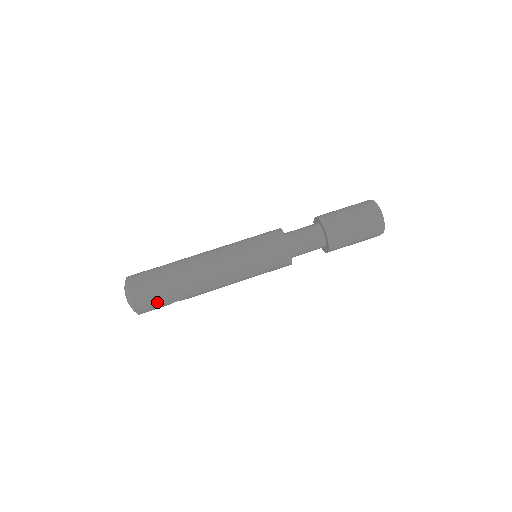
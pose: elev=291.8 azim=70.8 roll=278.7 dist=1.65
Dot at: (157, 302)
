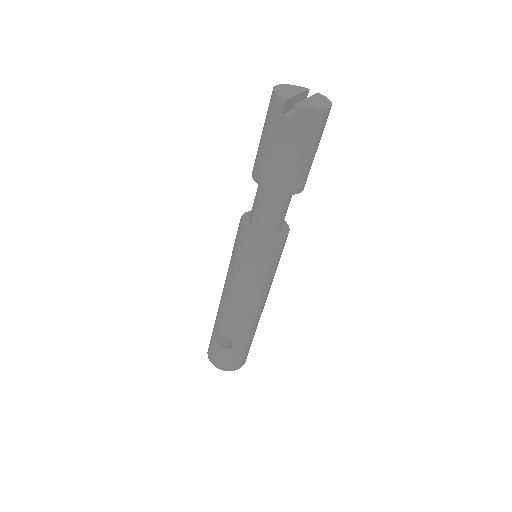
Dot at: occluded
